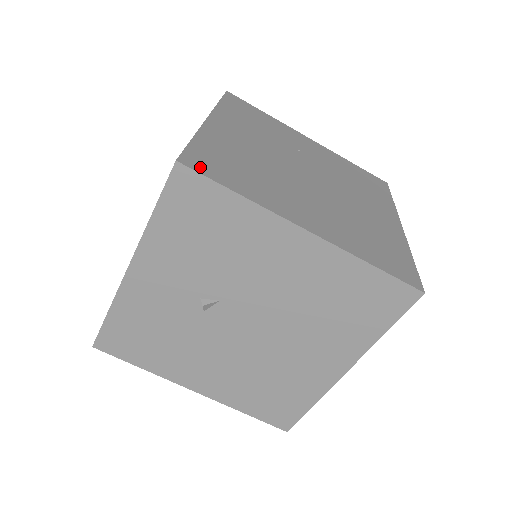
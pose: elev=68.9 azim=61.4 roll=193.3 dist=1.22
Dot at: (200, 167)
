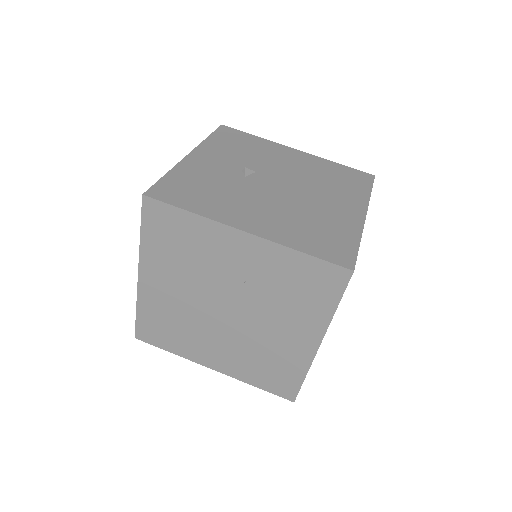
Dot at: occluded
